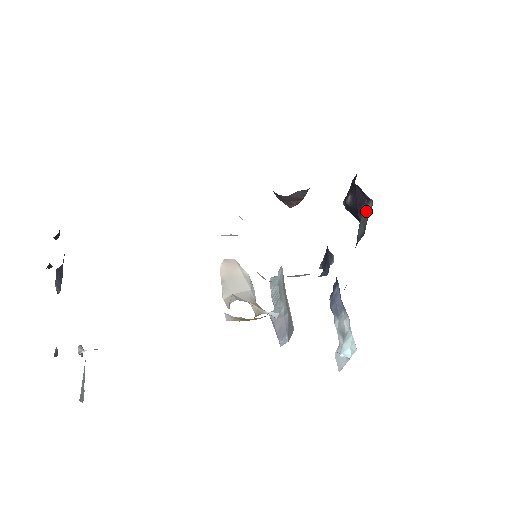
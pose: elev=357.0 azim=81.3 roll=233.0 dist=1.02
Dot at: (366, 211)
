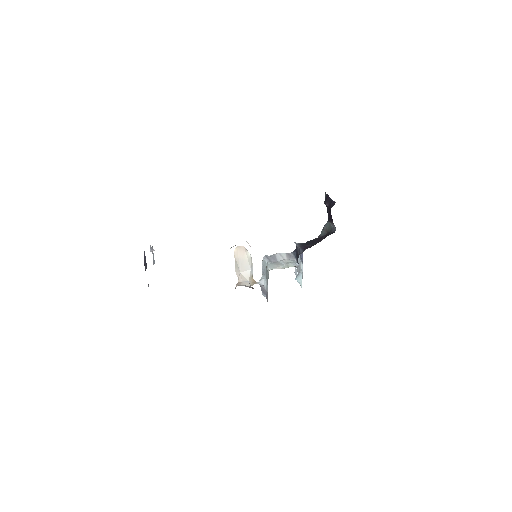
Dot at: (332, 224)
